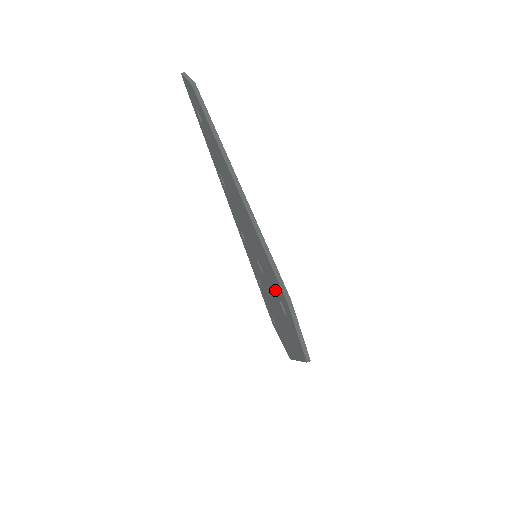
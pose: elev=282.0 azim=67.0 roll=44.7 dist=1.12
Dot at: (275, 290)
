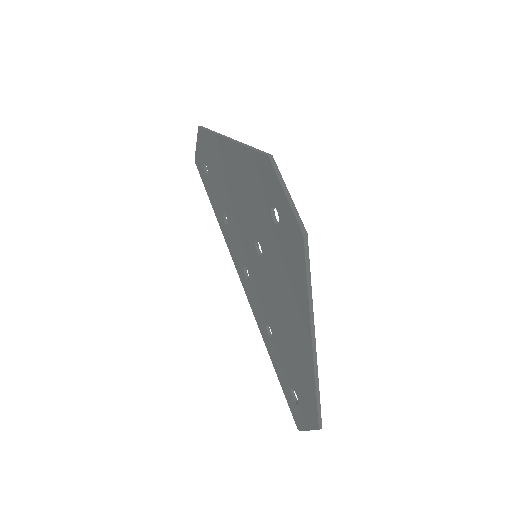
Dot at: (266, 210)
